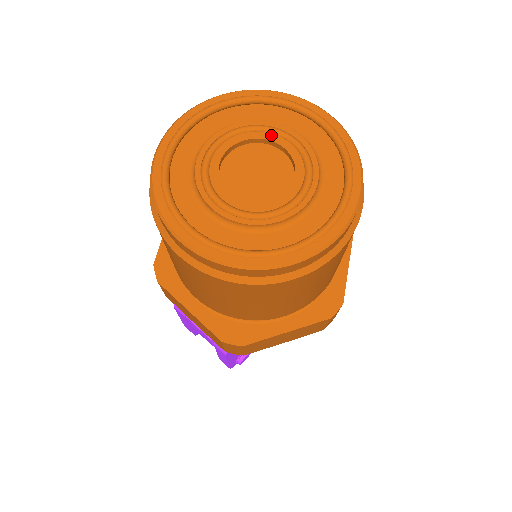
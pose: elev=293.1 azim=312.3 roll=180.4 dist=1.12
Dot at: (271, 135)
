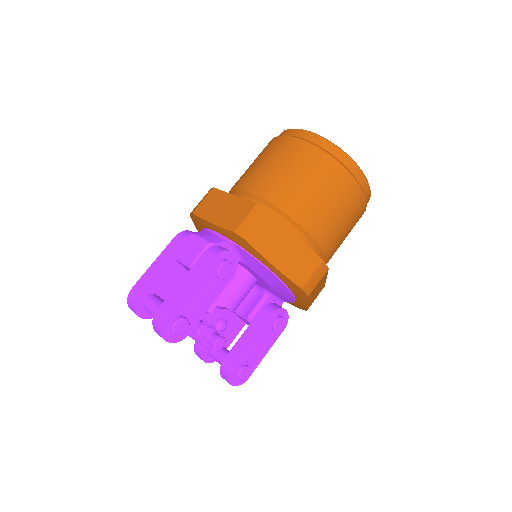
Dot at: occluded
